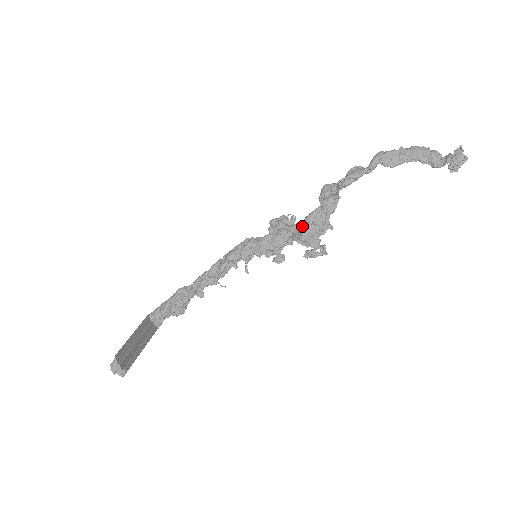
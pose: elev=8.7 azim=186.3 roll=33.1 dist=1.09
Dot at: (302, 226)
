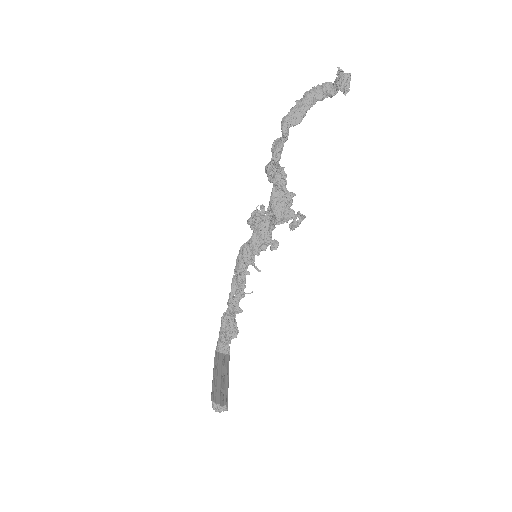
Dot at: (271, 211)
